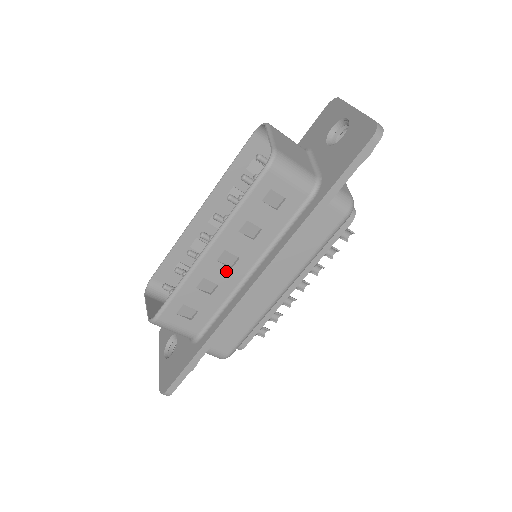
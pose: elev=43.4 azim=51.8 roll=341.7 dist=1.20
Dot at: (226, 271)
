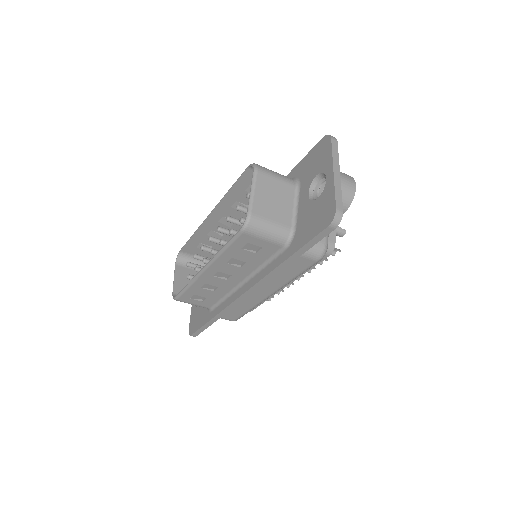
Dot at: (222, 281)
